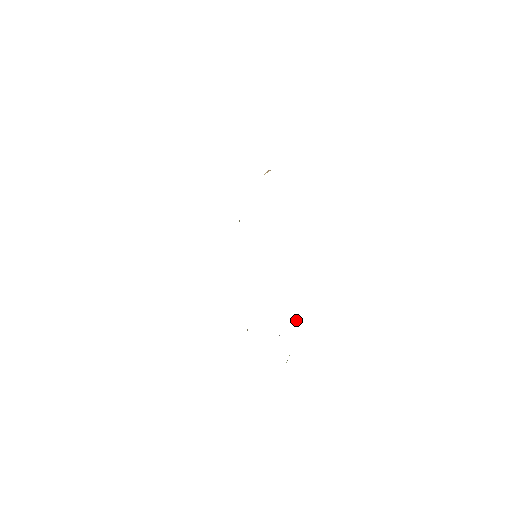
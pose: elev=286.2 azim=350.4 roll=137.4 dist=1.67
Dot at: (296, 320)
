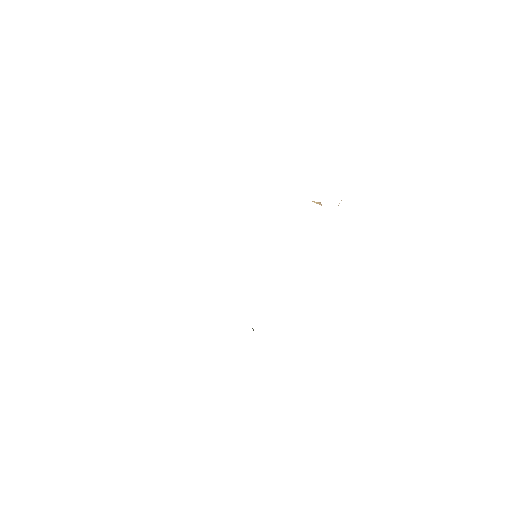
Dot at: occluded
